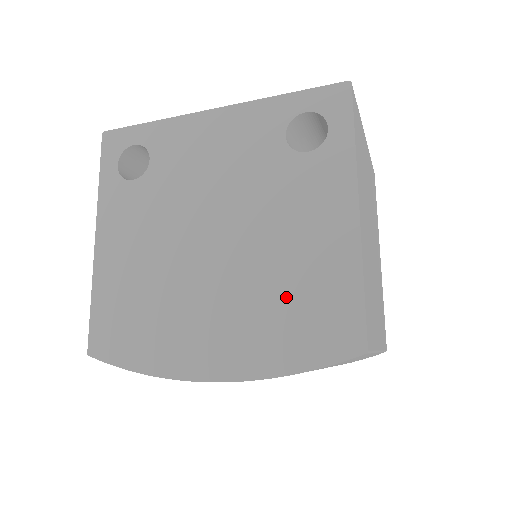
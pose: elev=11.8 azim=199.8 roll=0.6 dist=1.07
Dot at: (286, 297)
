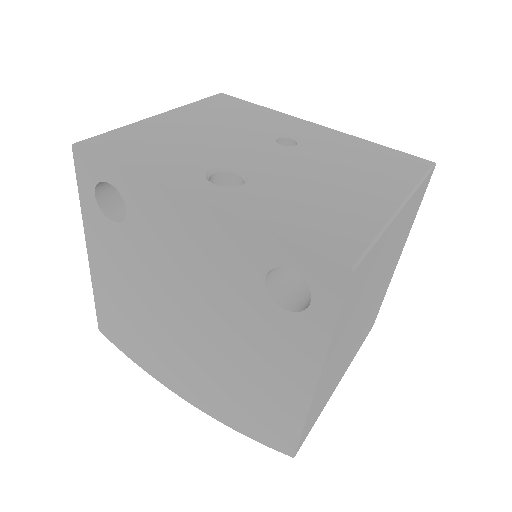
Dot at: (243, 395)
